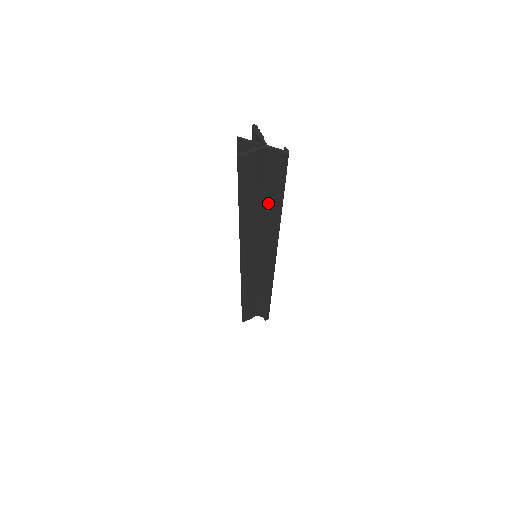
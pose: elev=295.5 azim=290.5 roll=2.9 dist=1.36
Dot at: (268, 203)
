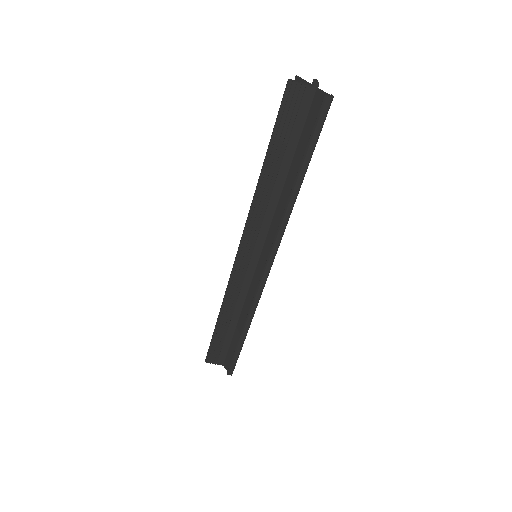
Dot at: (293, 170)
